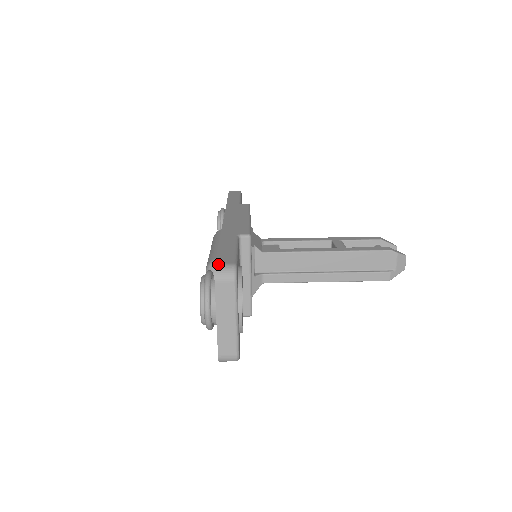
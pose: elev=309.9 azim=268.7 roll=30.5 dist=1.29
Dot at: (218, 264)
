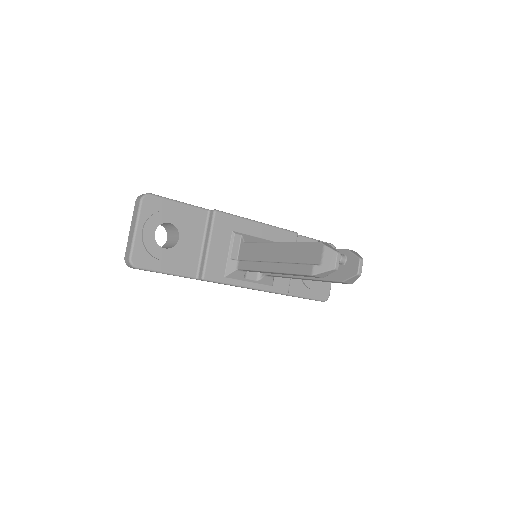
Dot at: occluded
